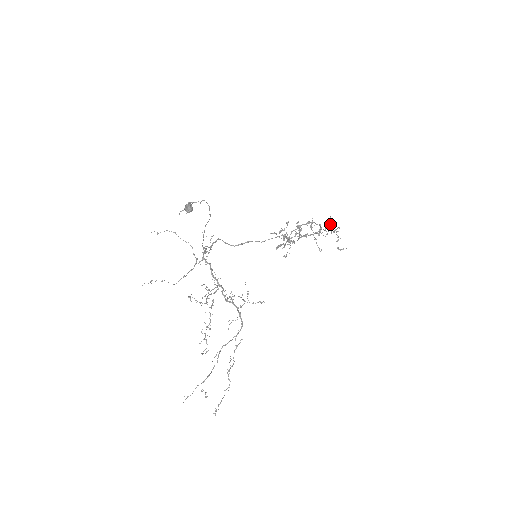
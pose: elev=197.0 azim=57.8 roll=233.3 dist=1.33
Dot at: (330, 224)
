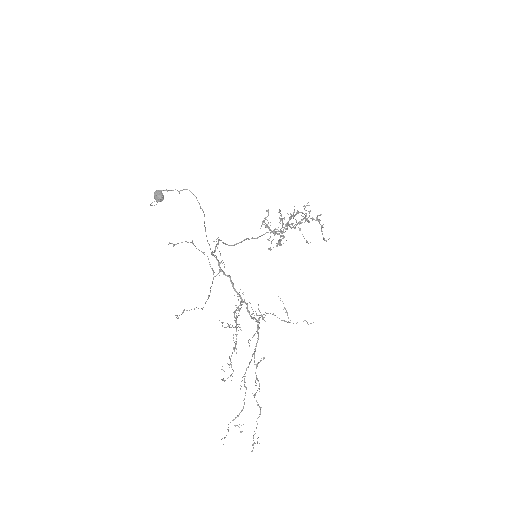
Dot at: (310, 211)
